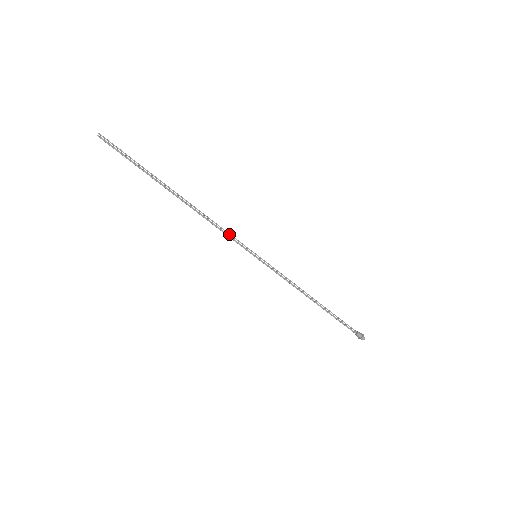
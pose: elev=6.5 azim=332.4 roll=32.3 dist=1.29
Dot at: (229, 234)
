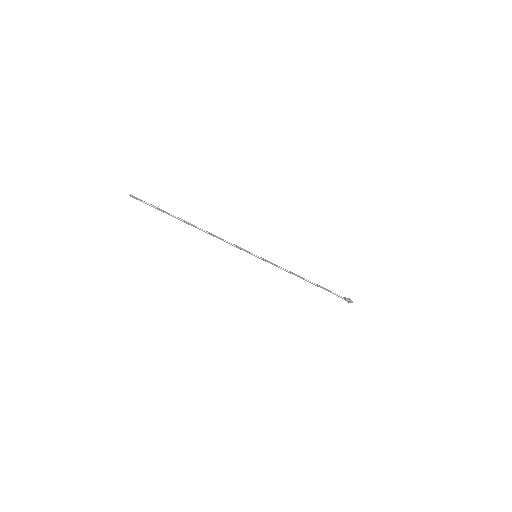
Dot at: (233, 244)
